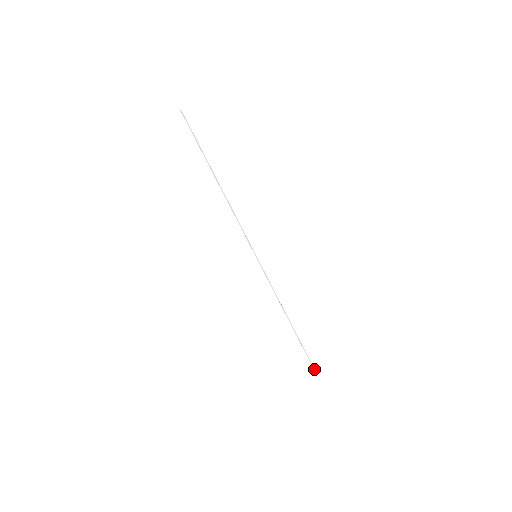
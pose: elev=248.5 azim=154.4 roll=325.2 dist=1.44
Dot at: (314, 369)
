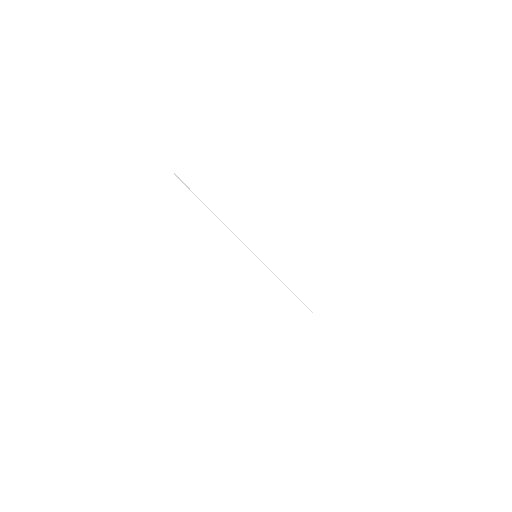
Dot at: occluded
